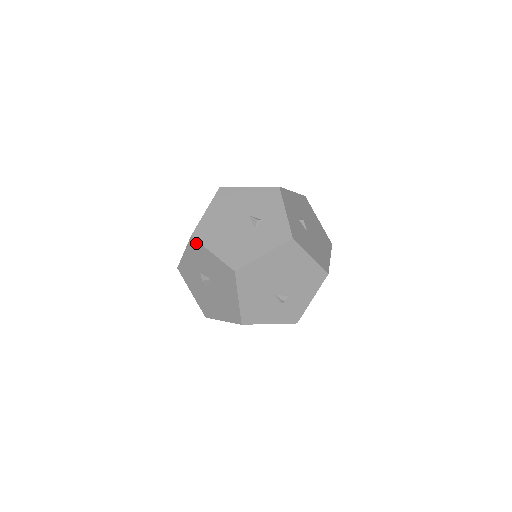
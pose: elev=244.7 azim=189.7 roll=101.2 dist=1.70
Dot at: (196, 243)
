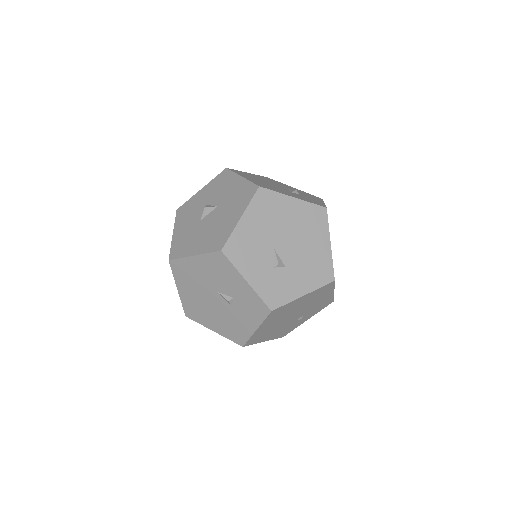
Dot at: (228, 173)
